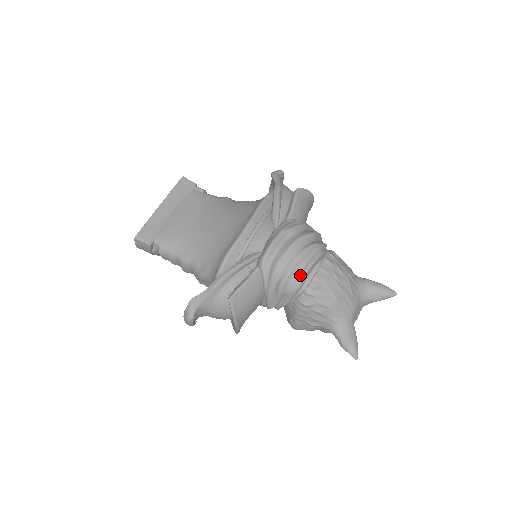
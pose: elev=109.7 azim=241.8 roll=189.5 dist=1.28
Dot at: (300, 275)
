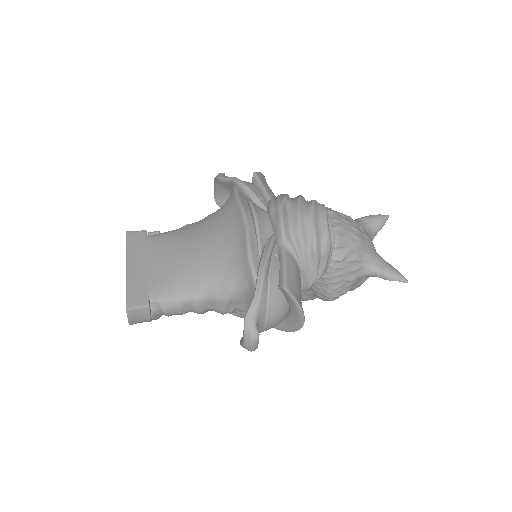
Dot at: (324, 230)
